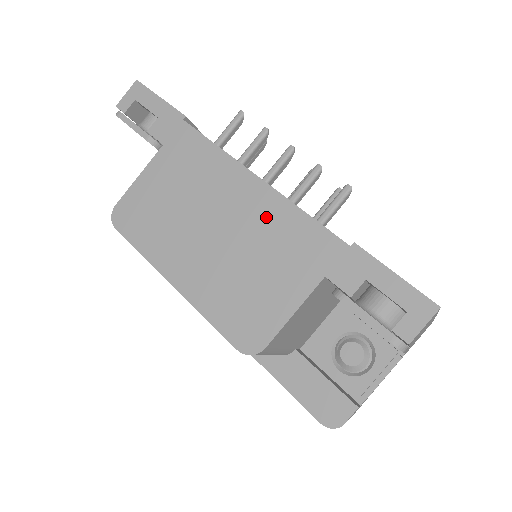
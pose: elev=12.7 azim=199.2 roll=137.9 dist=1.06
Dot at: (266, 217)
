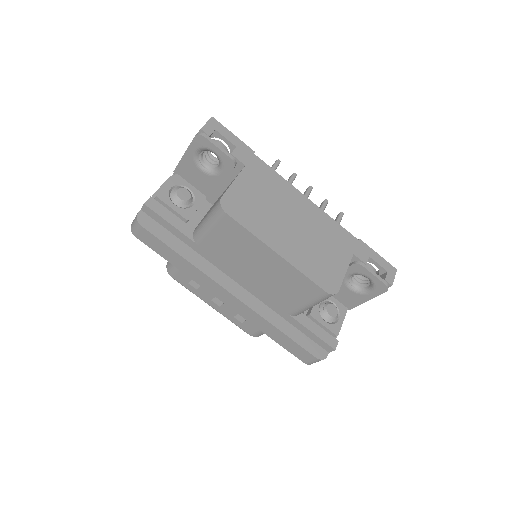
Dot at: (319, 221)
